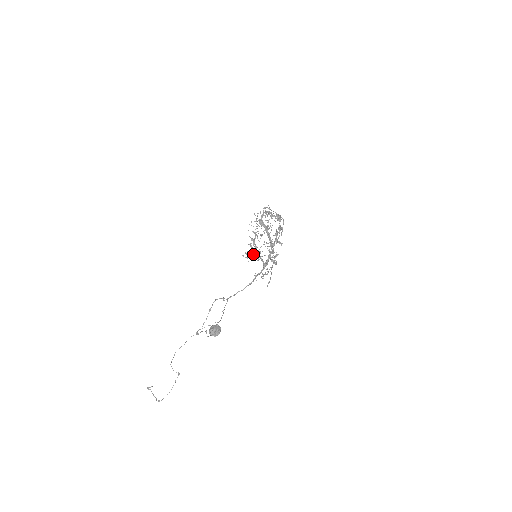
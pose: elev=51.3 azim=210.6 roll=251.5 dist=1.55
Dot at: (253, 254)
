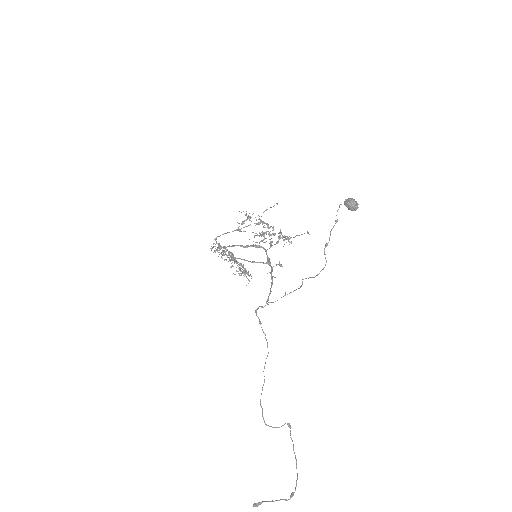
Dot at: (243, 271)
